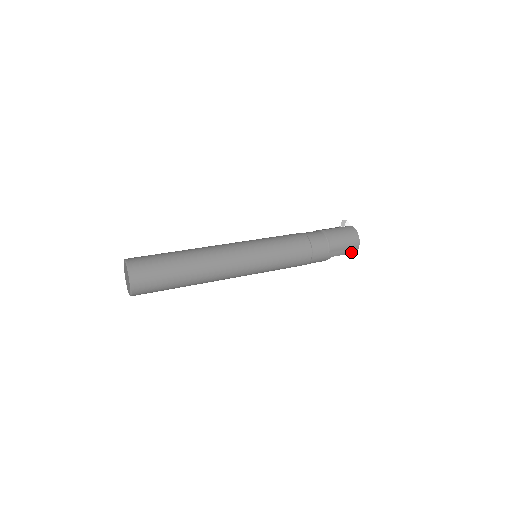
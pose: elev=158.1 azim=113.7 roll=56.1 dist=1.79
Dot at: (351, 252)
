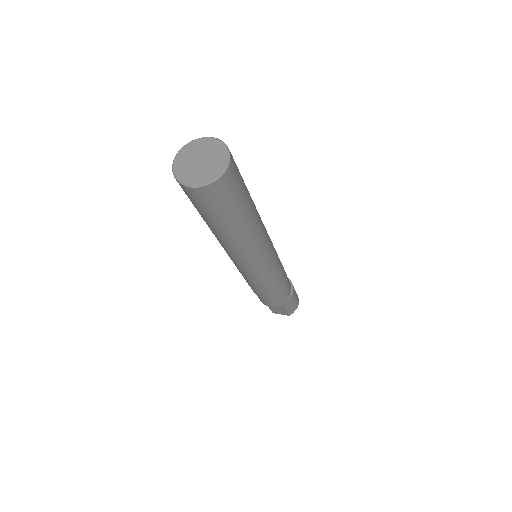
Dot at: (289, 312)
